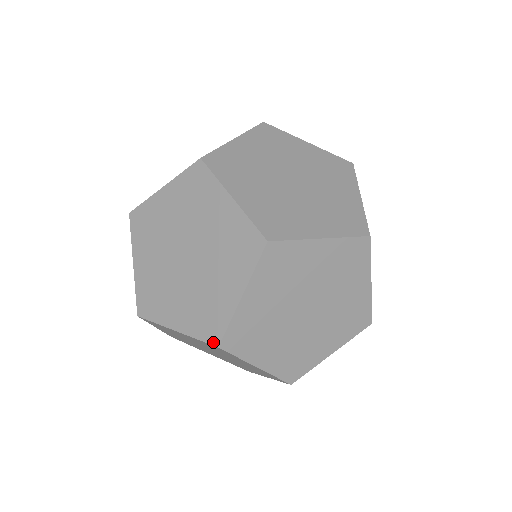
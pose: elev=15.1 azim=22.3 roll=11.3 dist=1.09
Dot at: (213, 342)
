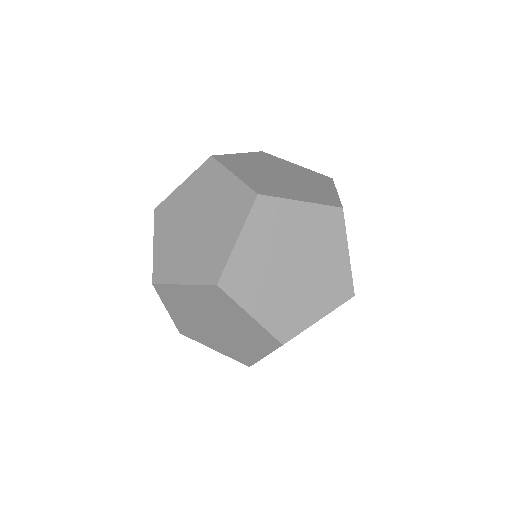
Dot at: (281, 340)
